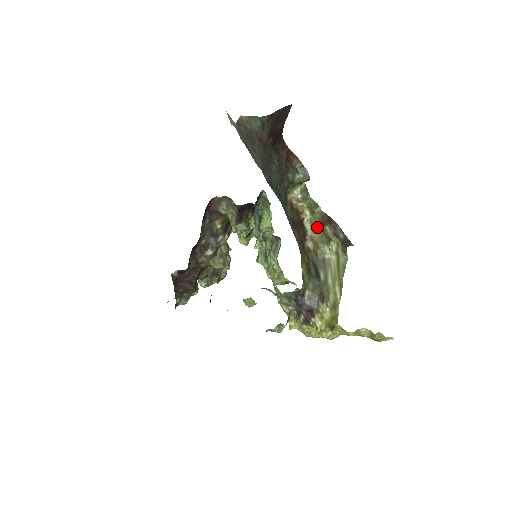
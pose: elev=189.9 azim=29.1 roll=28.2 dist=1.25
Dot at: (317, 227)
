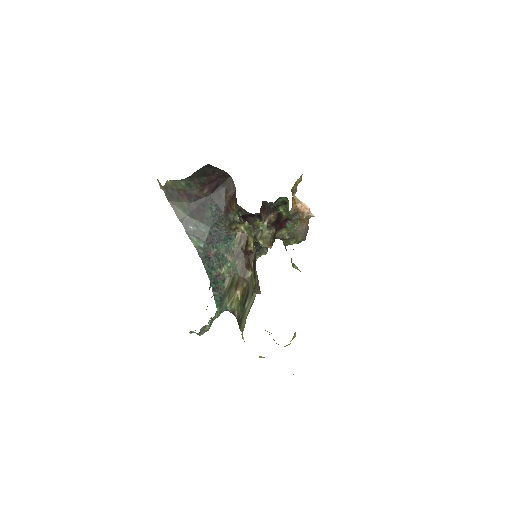
Dot at: occluded
